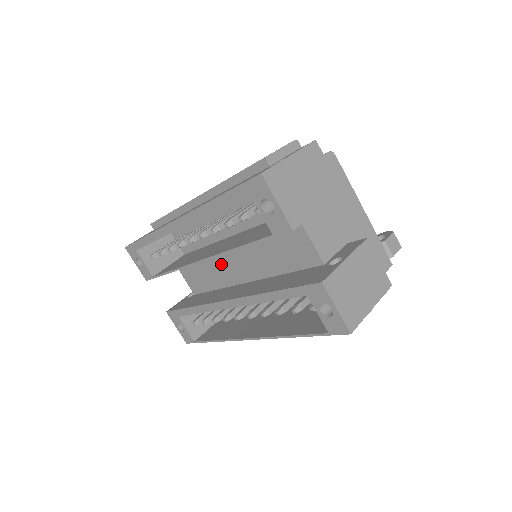
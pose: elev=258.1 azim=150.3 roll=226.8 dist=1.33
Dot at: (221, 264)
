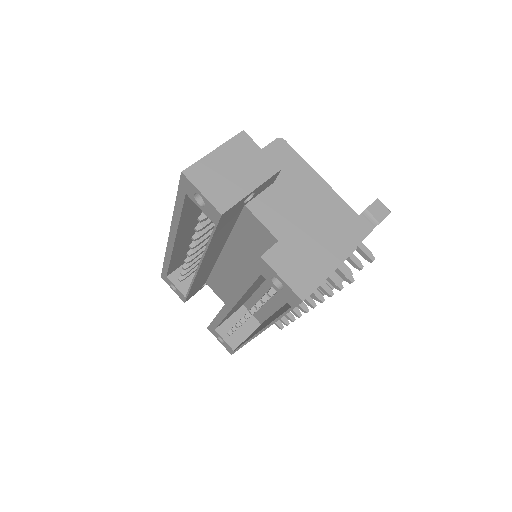
Dot at: (227, 271)
